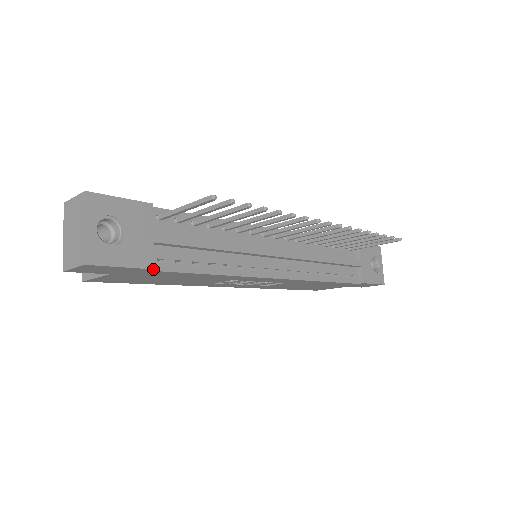
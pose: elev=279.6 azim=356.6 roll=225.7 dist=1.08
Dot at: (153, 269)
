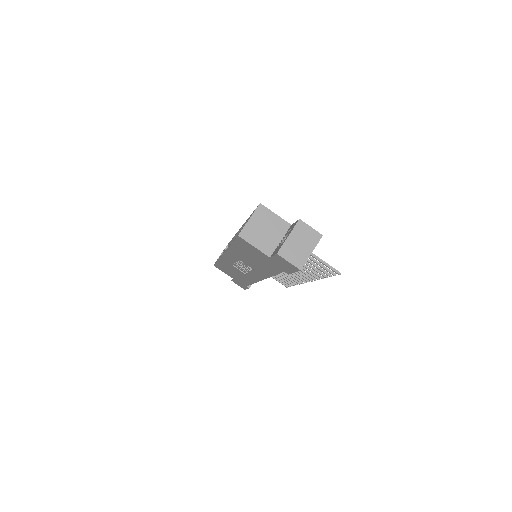
Dot at: occluded
